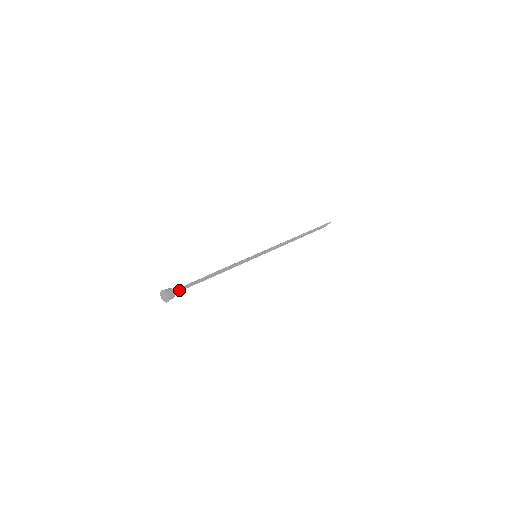
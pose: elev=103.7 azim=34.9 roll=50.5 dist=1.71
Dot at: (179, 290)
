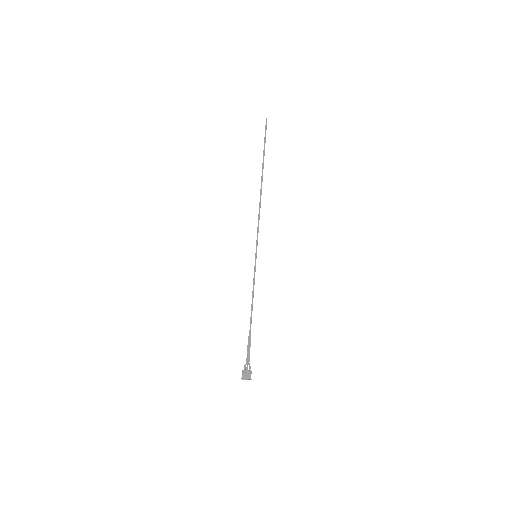
Dot at: (248, 363)
